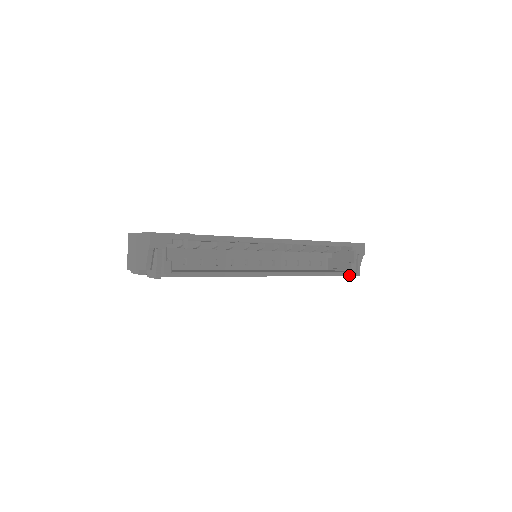
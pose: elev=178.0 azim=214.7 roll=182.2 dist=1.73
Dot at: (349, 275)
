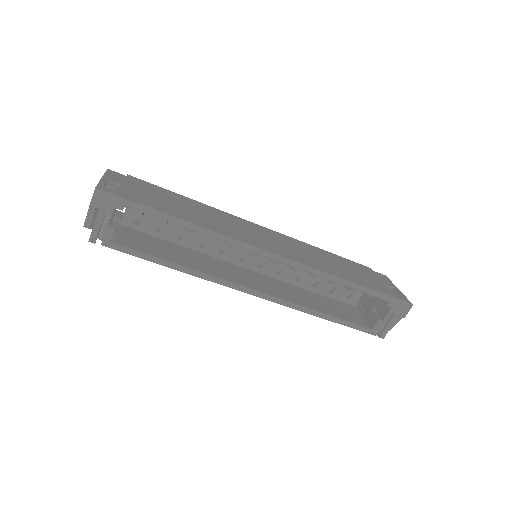
Dot at: (367, 332)
